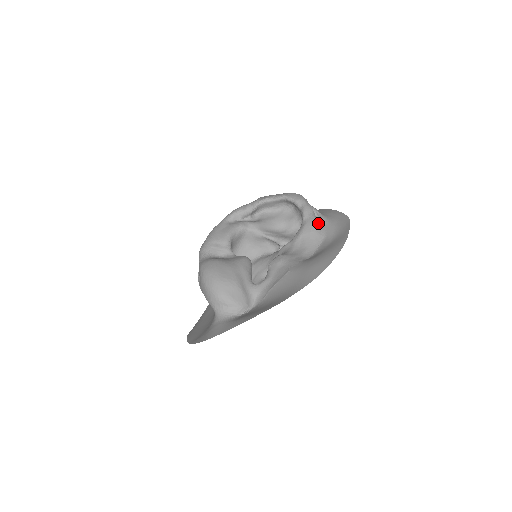
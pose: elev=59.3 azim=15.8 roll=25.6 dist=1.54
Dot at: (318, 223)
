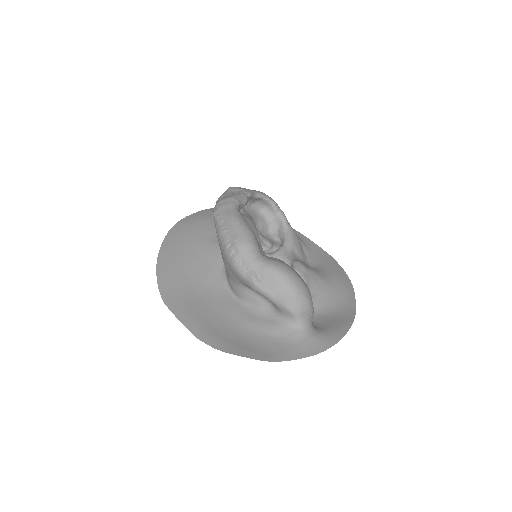
Dot at: occluded
